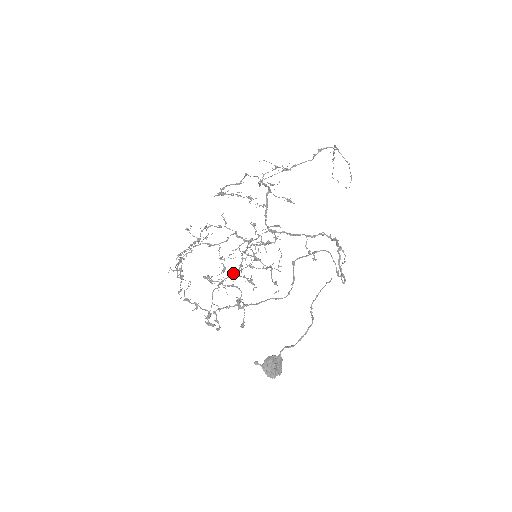
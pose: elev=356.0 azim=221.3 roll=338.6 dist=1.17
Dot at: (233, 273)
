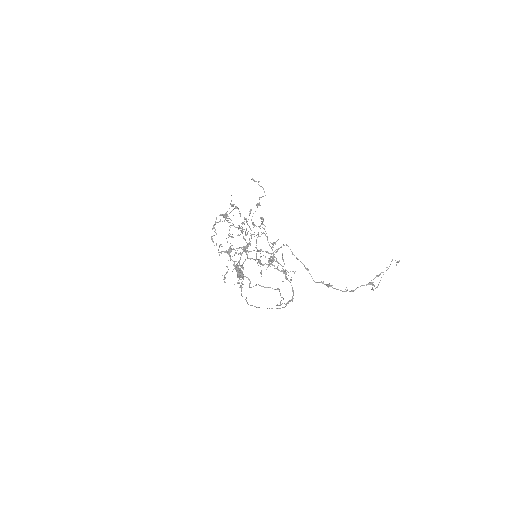
Dot at: (258, 232)
